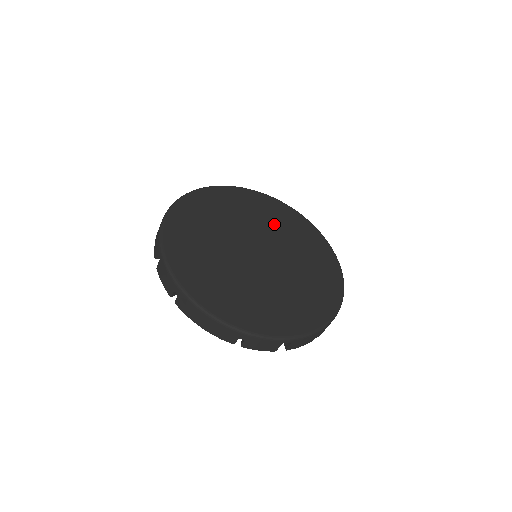
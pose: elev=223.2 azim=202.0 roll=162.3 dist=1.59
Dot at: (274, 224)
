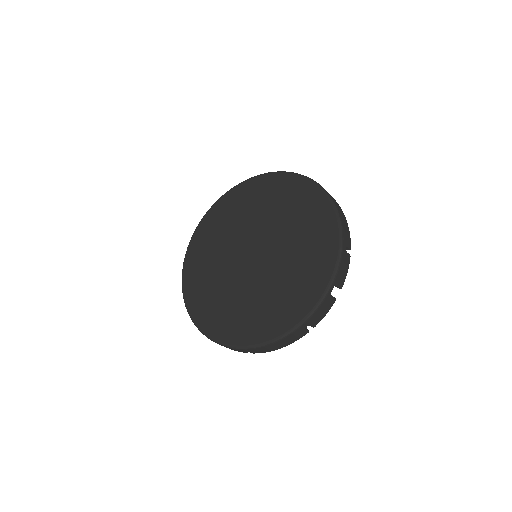
Dot at: (295, 228)
